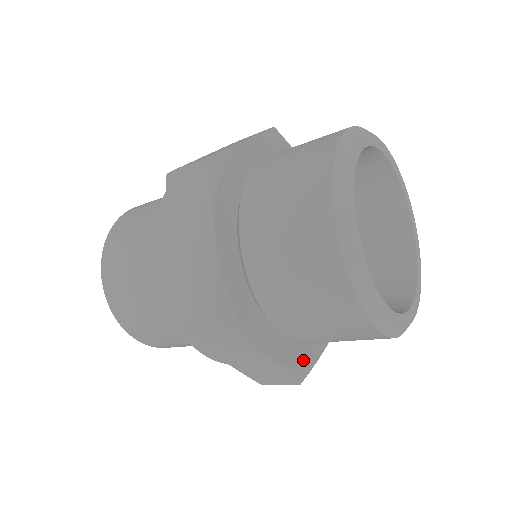
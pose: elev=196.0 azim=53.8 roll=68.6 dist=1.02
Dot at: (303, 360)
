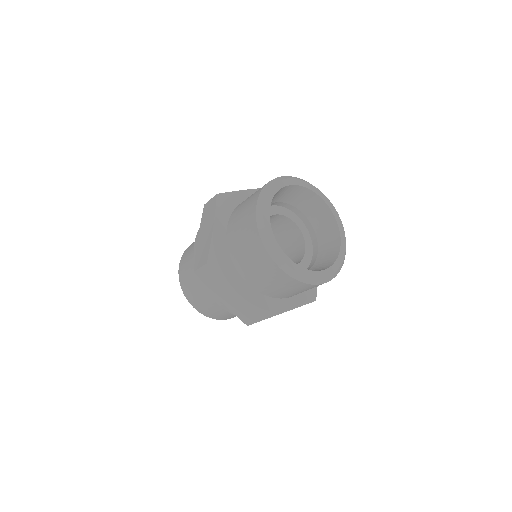
Dot at: (310, 290)
